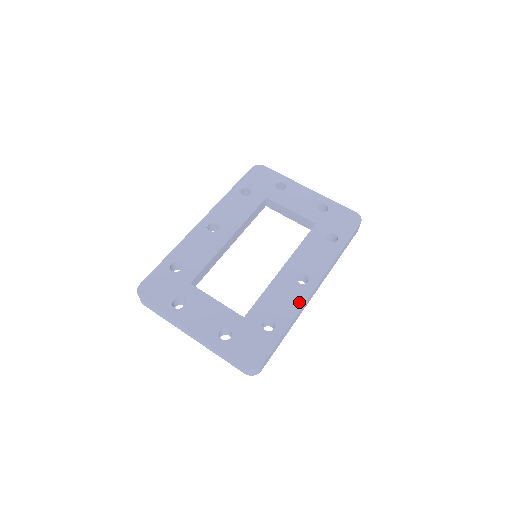
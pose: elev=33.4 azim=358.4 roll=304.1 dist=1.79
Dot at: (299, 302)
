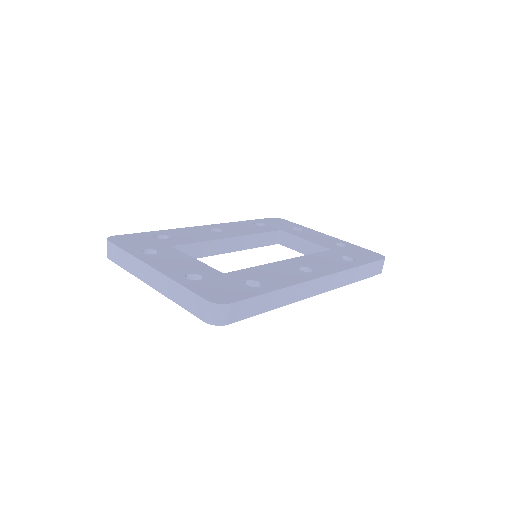
Dot at: (298, 279)
